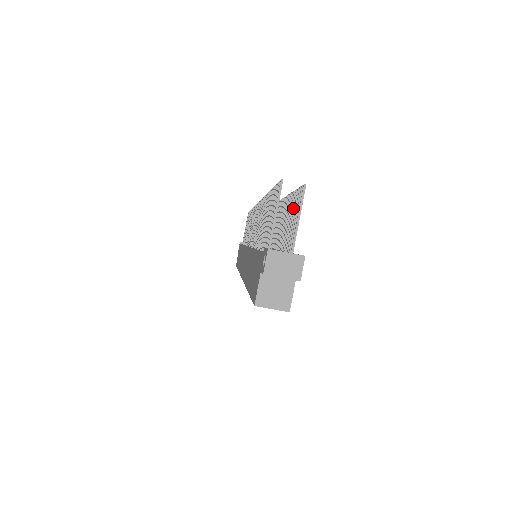
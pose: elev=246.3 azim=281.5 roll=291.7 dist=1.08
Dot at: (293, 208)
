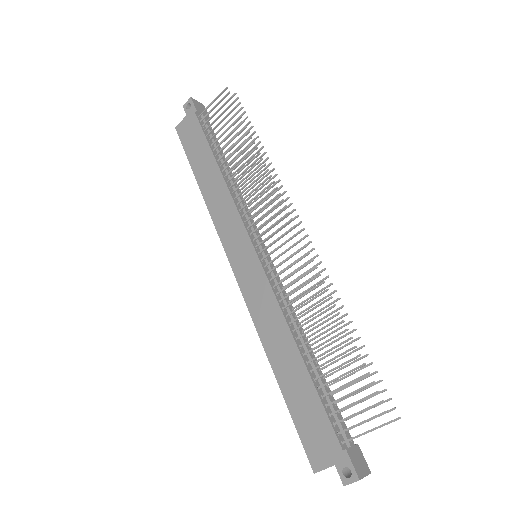
Dot at: occluded
